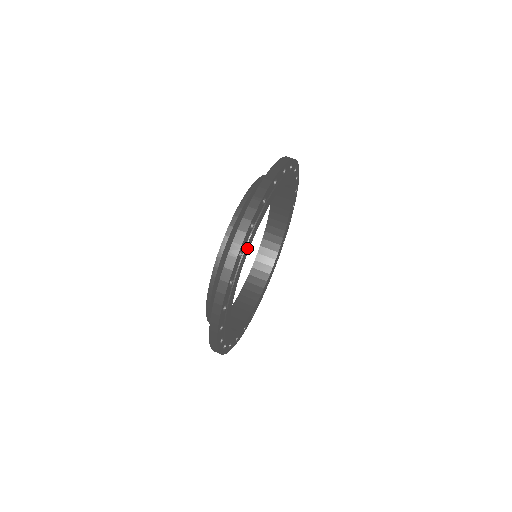
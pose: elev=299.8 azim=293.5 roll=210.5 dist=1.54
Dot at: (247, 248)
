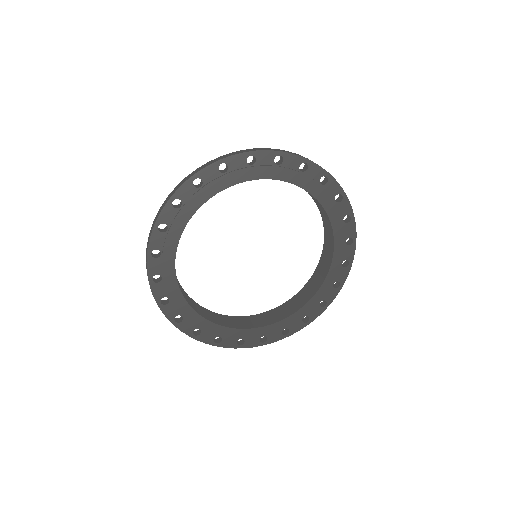
Dot at: (177, 226)
